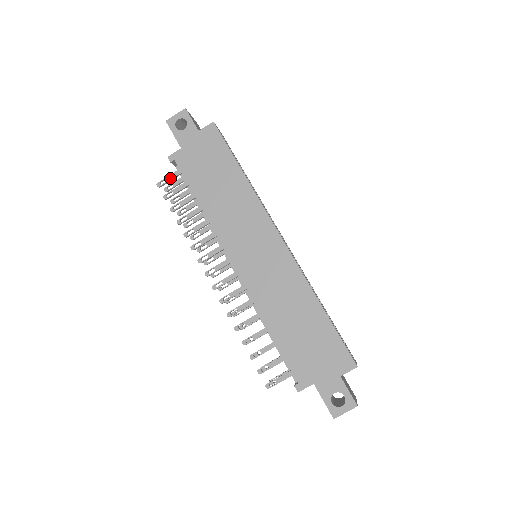
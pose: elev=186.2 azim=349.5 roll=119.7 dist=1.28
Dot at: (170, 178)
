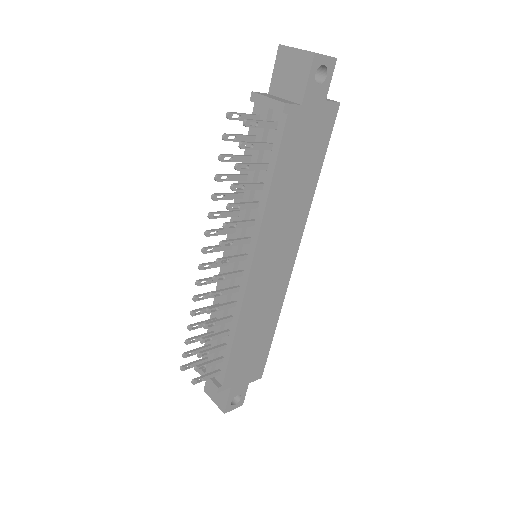
Dot at: (263, 126)
